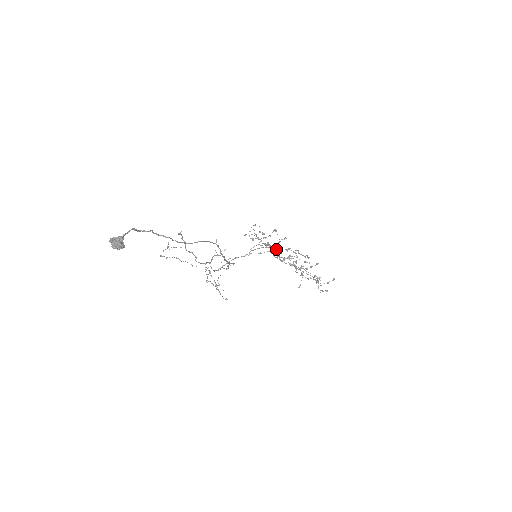
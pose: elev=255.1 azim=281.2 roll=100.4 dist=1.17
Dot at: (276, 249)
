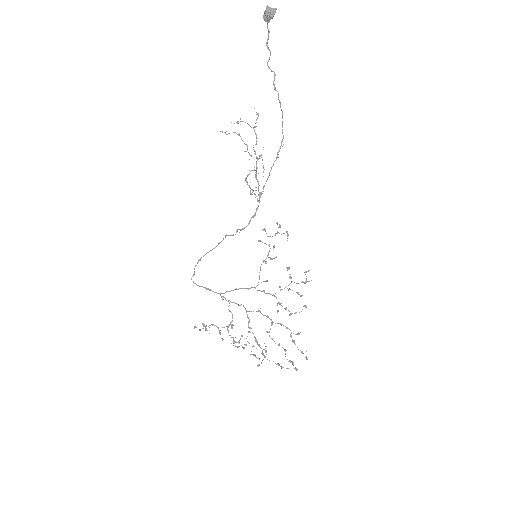
Dot at: (266, 280)
